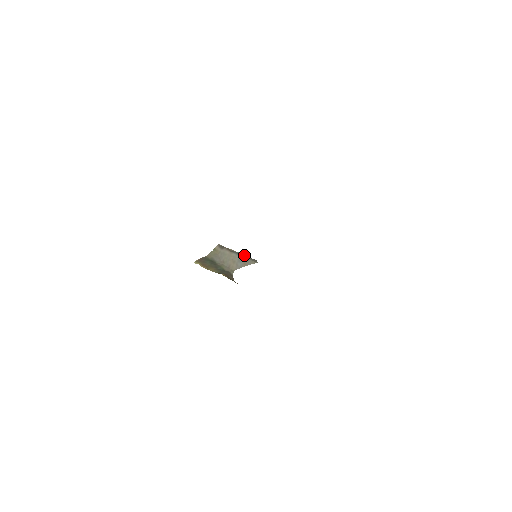
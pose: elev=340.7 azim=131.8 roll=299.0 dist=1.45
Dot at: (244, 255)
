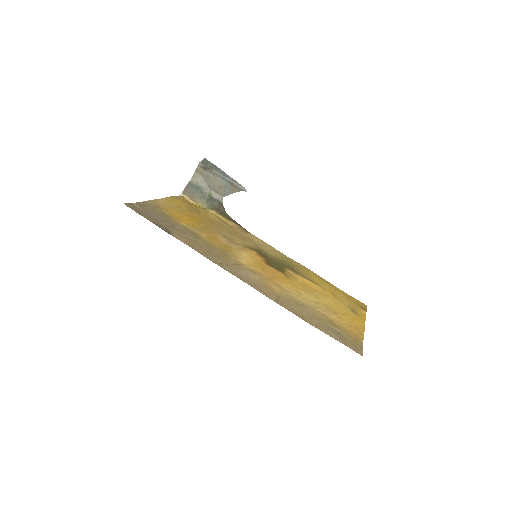
Dot at: (230, 180)
